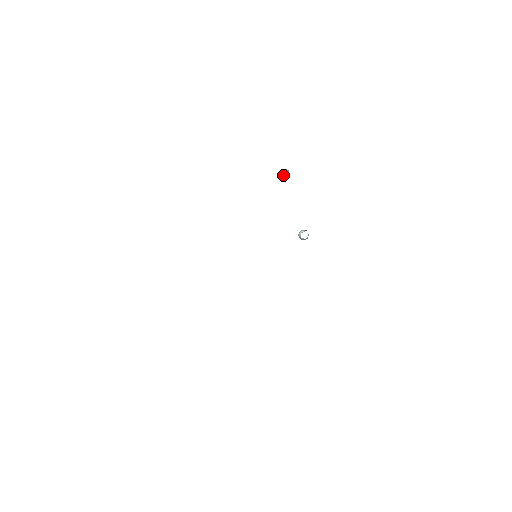
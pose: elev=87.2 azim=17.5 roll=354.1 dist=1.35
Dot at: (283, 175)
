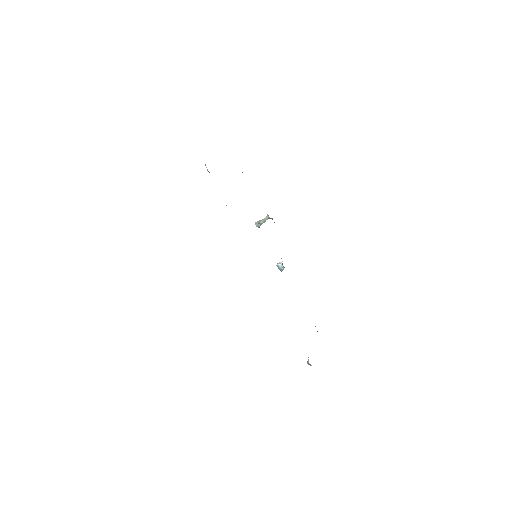
Dot at: (257, 224)
